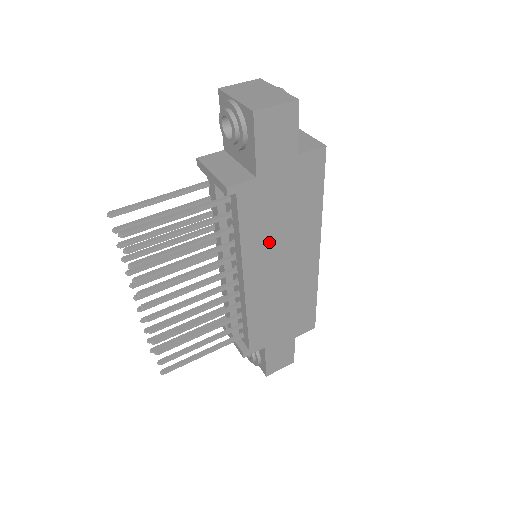
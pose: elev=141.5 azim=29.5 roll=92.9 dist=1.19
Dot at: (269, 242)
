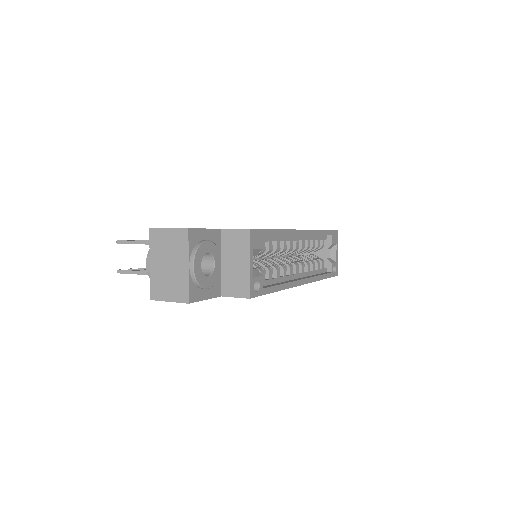
Dot at: occluded
